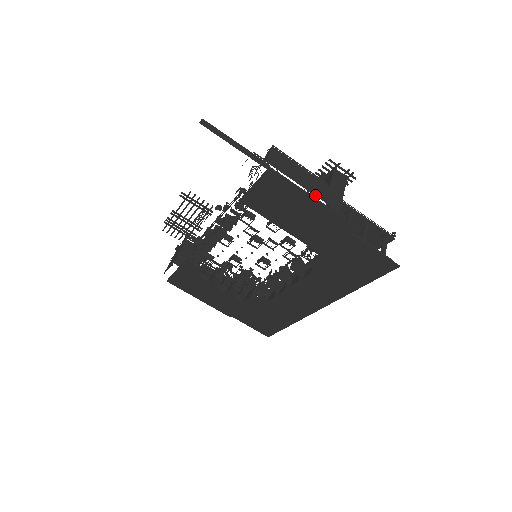
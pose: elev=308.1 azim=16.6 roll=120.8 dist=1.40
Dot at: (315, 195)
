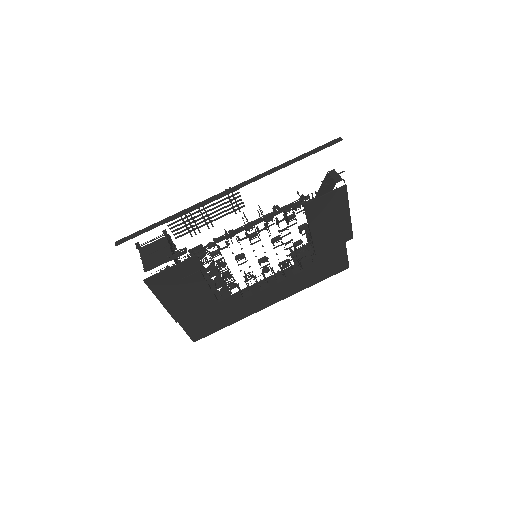
Dot at: (349, 210)
